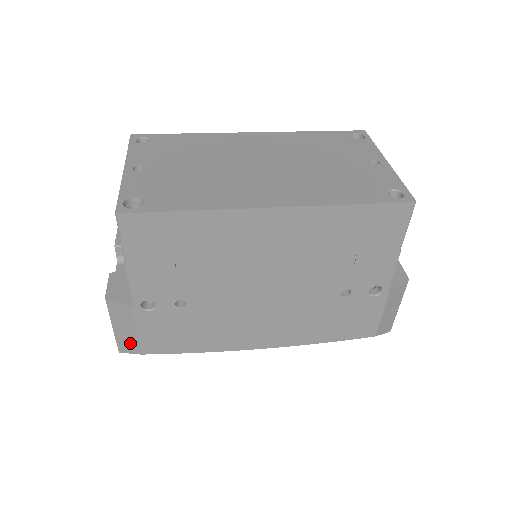
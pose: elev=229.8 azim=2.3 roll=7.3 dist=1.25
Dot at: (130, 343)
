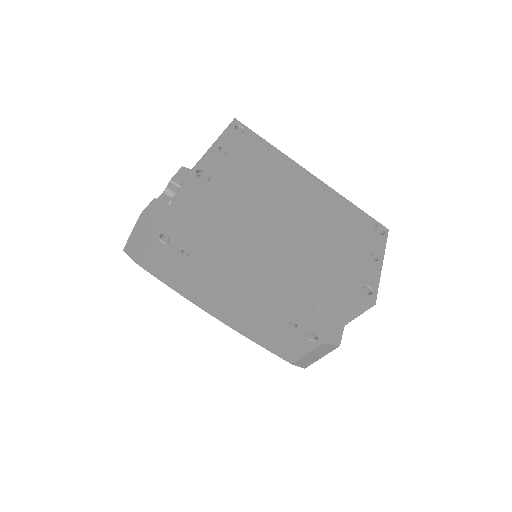
Dot at: (135, 251)
